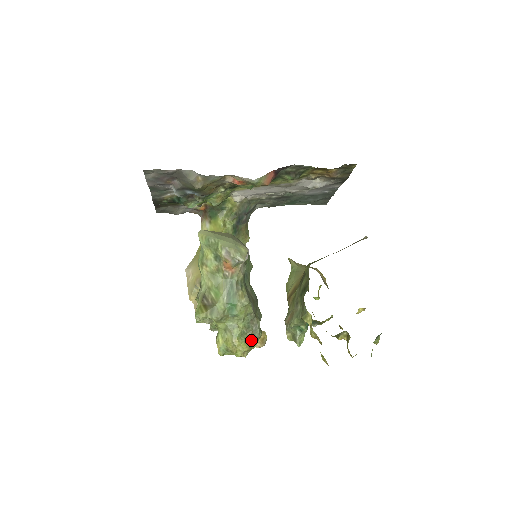
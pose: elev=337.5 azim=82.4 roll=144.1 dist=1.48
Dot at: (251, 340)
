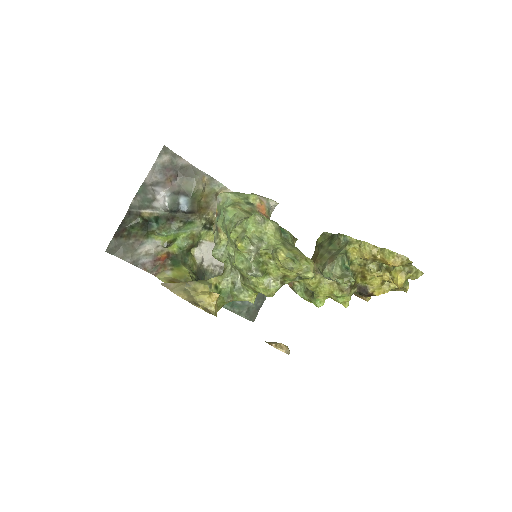
Dot at: occluded
